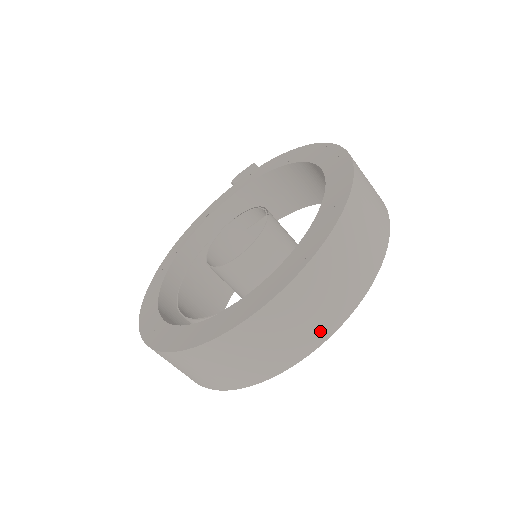
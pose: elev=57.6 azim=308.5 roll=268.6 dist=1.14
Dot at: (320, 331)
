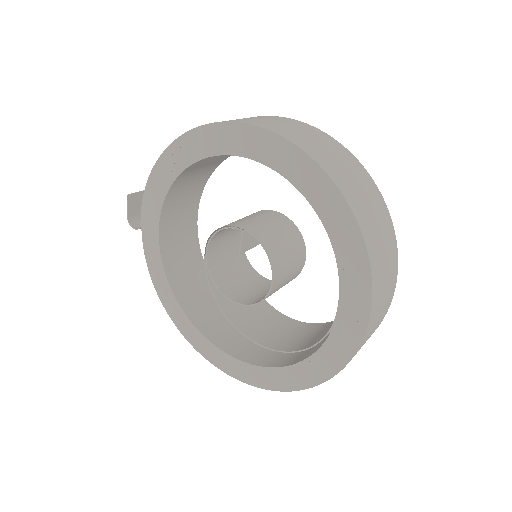
Dot at: (393, 254)
